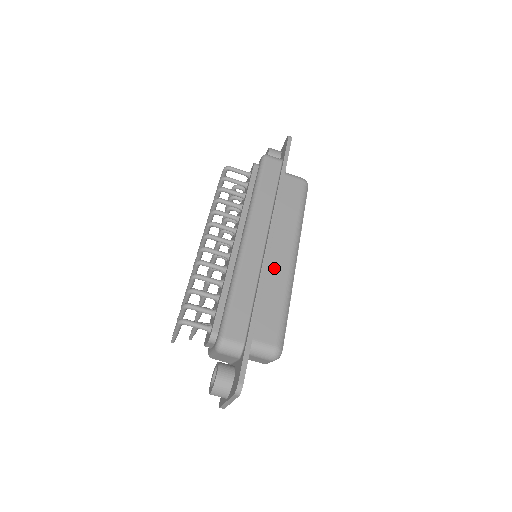
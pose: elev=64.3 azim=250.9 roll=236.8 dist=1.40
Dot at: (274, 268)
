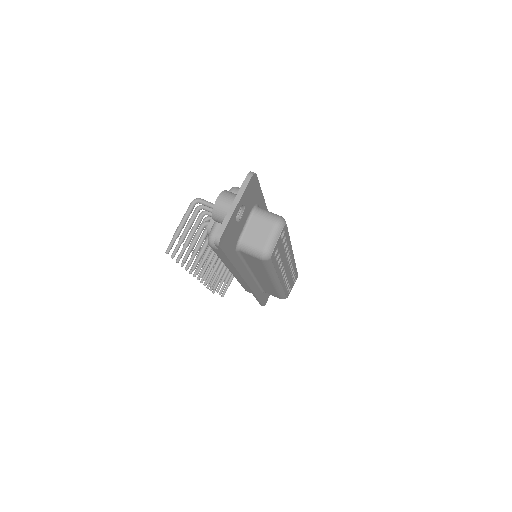
Dot at: occluded
